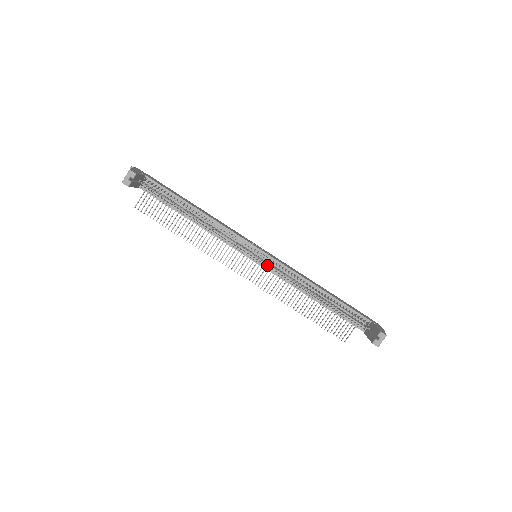
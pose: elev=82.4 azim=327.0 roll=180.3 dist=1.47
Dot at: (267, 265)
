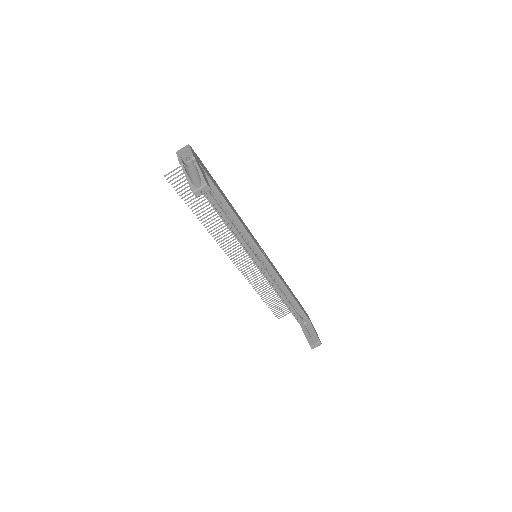
Dot at: (263, 268)
